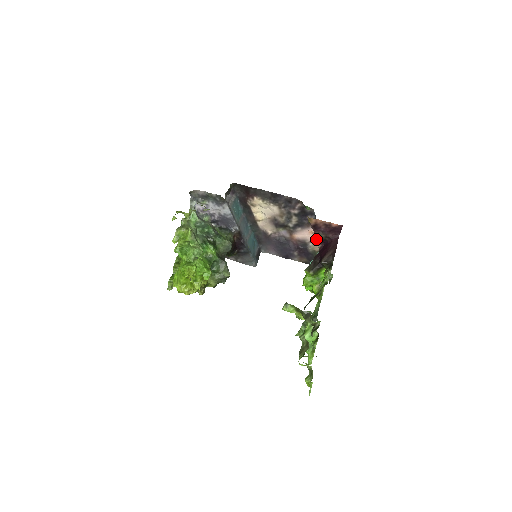
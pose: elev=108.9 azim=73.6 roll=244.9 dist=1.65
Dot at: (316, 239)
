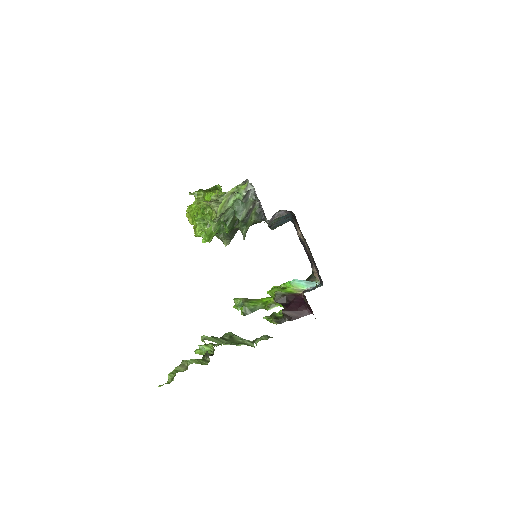
Dot at: occluded
